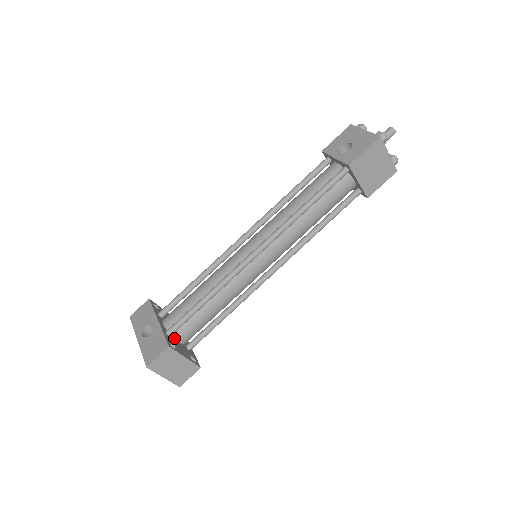
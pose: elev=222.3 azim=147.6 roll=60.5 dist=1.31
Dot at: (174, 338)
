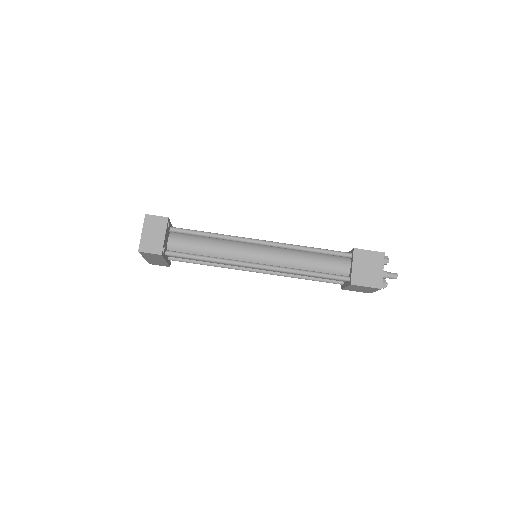
Dot at: (169, 236)
